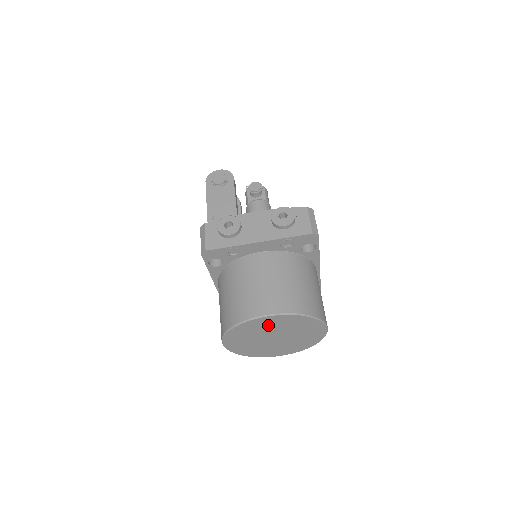
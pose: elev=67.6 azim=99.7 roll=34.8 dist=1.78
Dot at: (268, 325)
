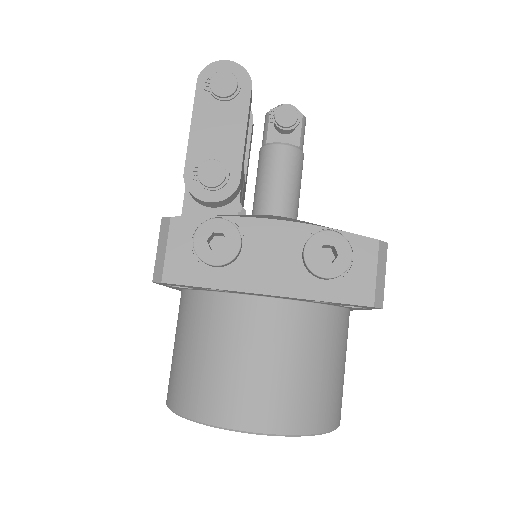
Dot at: occluded
